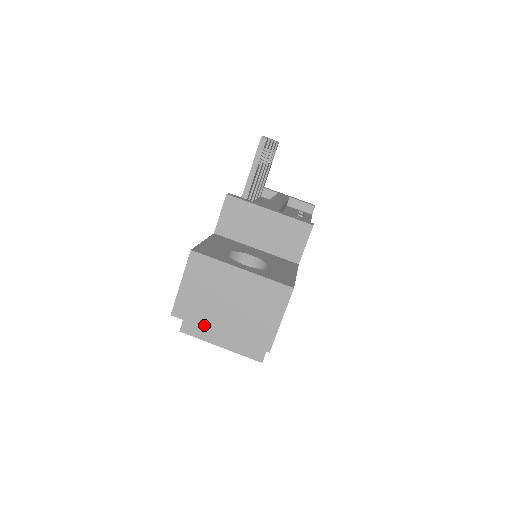
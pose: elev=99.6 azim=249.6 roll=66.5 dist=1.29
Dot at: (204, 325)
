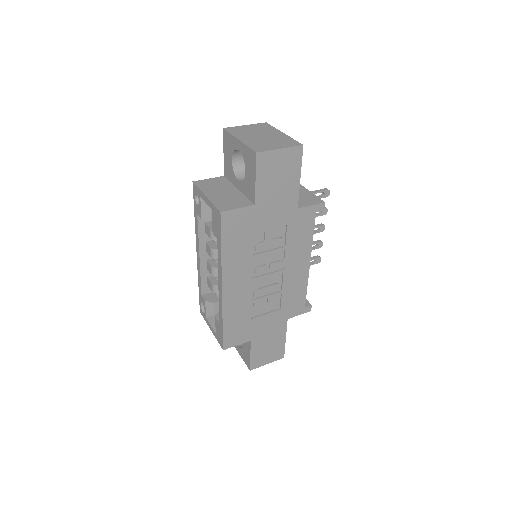
Dot at: (235, 135)
